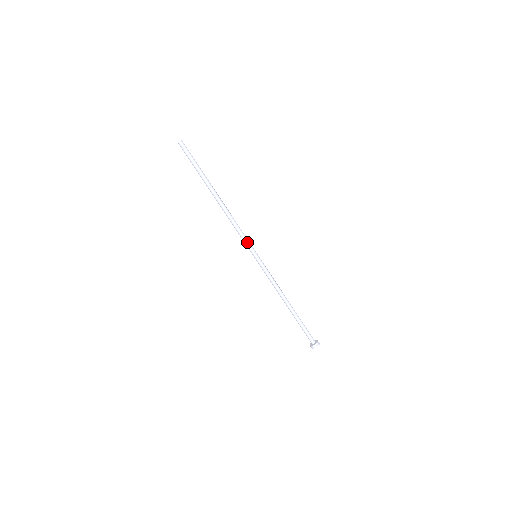
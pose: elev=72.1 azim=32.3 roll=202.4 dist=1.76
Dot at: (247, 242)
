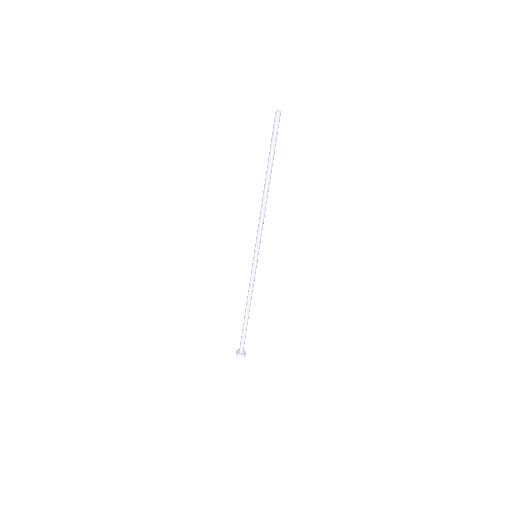
Dot at: (260, 240)
